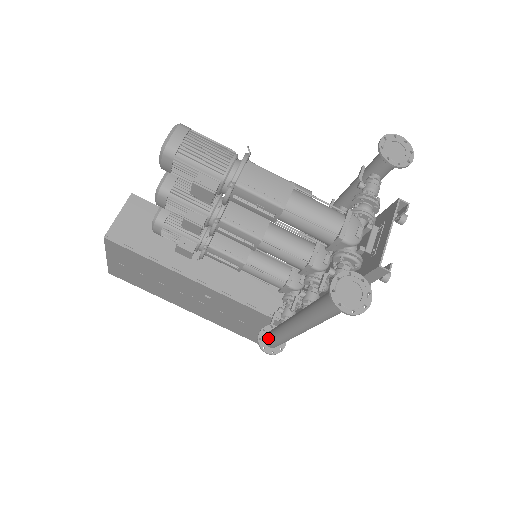
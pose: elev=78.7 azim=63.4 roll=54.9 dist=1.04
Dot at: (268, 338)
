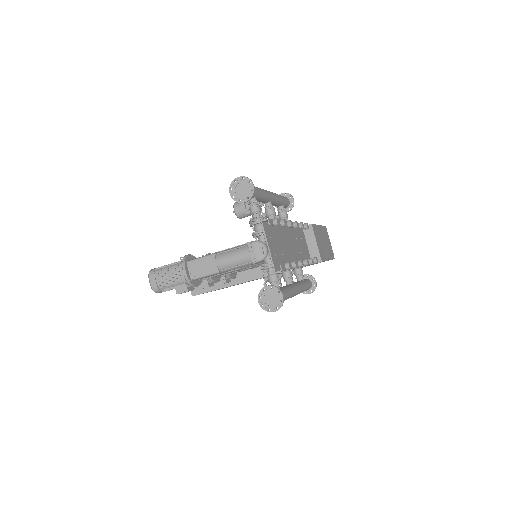
Dot at: occluded
